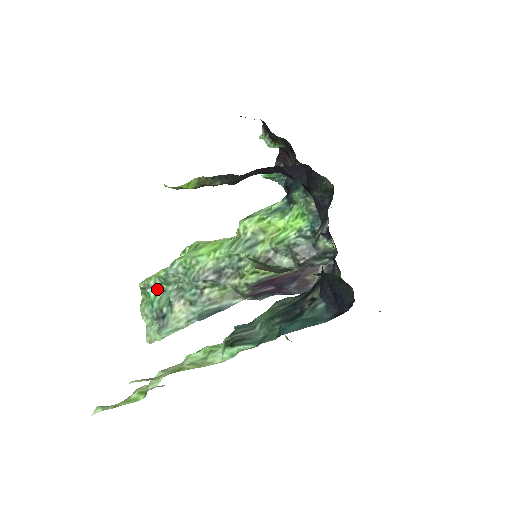
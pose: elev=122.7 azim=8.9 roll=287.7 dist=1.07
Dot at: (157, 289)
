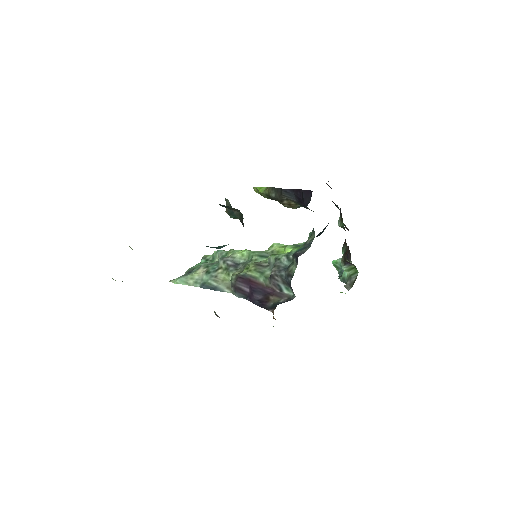
Dot at: (206, 262)
